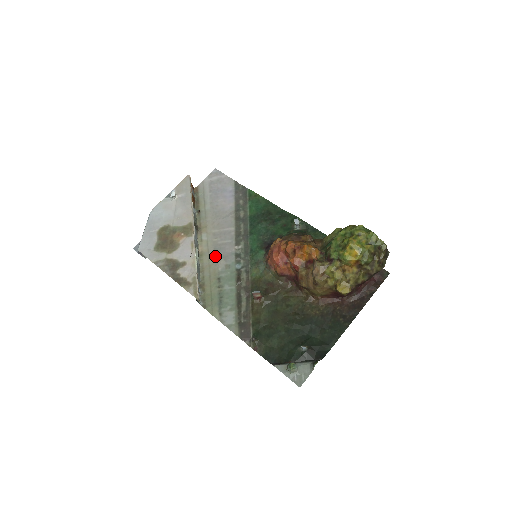
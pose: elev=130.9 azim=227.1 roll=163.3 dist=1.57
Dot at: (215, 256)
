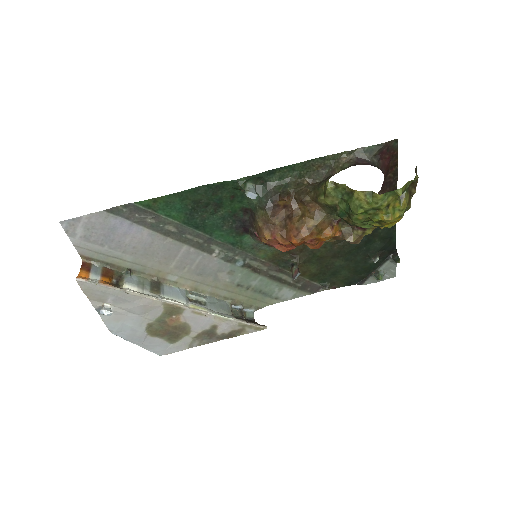
Dot at: (208, 278)
